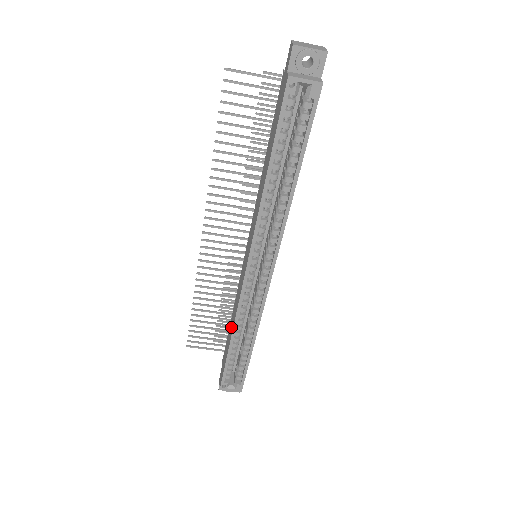
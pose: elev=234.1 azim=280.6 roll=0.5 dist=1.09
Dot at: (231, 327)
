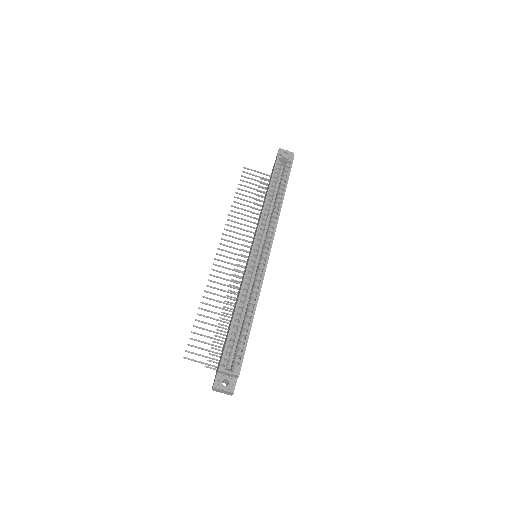
Dot at: occluded
